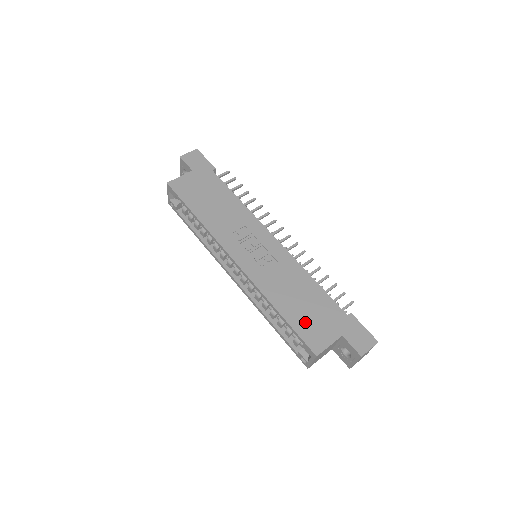
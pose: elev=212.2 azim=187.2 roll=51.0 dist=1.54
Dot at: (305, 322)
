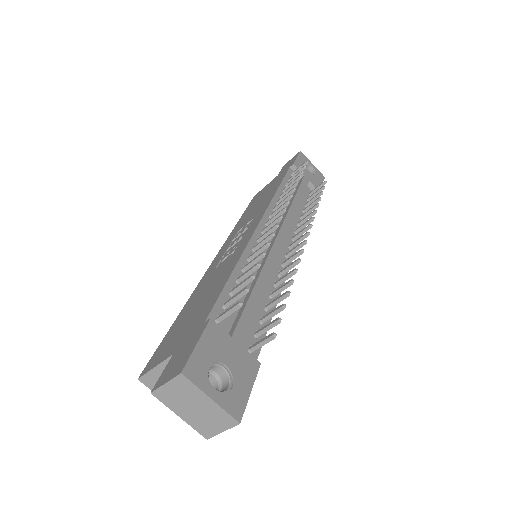
Dot at: (175, 330)
